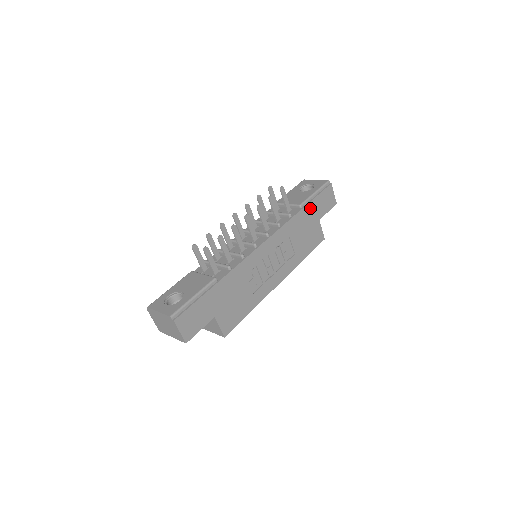
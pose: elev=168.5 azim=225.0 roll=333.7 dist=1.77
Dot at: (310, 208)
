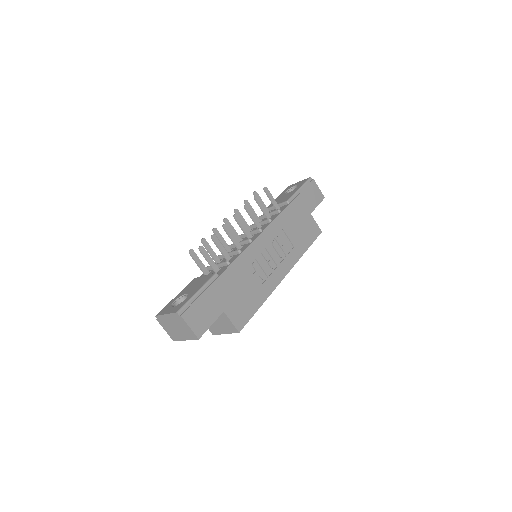
Dot at: (298, 203)
